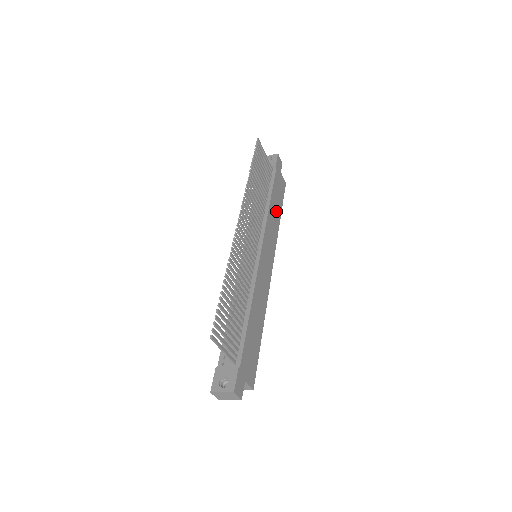
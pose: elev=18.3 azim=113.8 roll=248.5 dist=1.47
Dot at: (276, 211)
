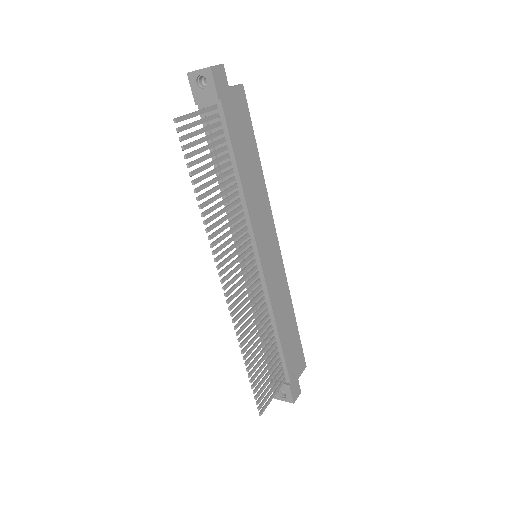
Dot at: (252, 168)
